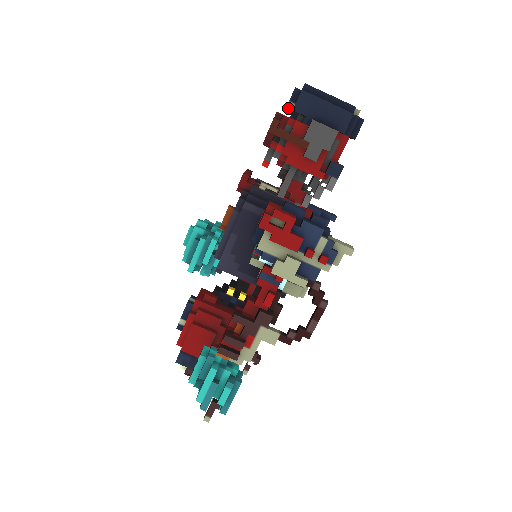
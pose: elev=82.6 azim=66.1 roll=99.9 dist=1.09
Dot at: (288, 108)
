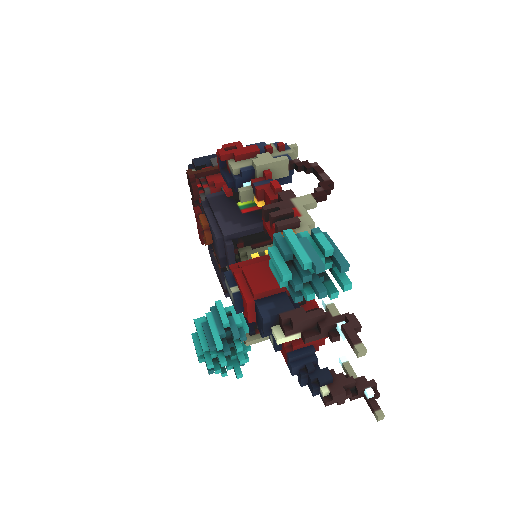
Dot at: occluded
